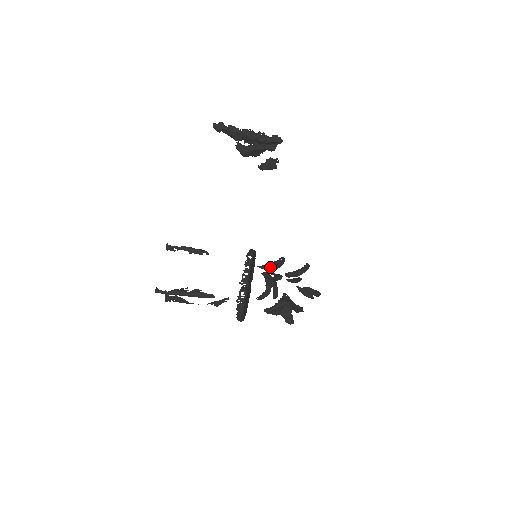
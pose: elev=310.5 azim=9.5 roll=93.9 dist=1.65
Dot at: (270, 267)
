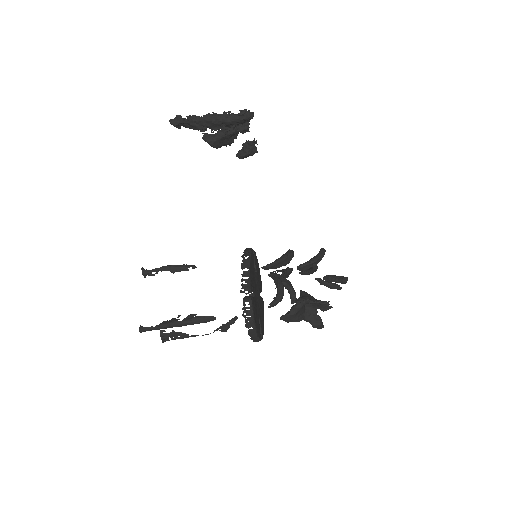
Dot at: (277, 265)
